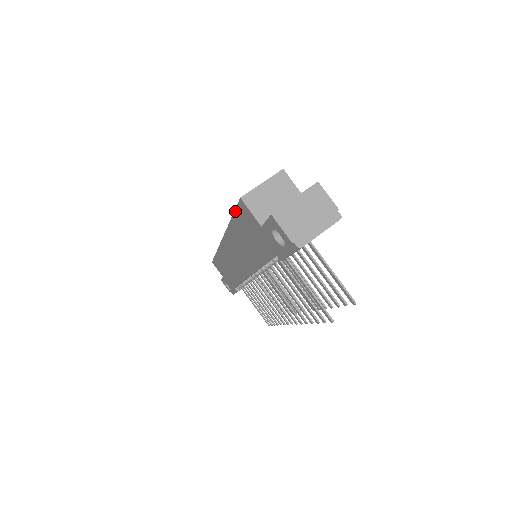
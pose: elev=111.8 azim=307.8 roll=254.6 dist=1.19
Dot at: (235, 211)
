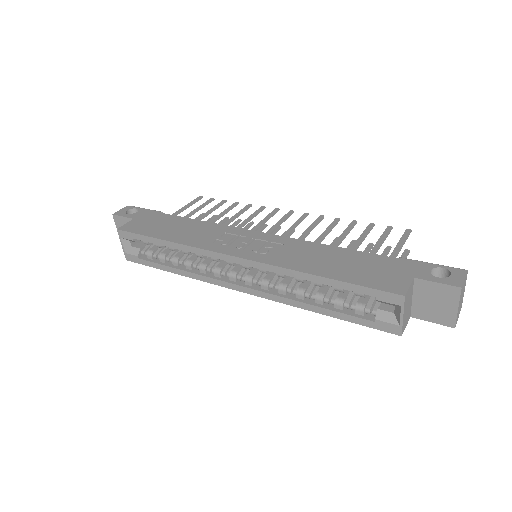
Dot at: (360, 324)
